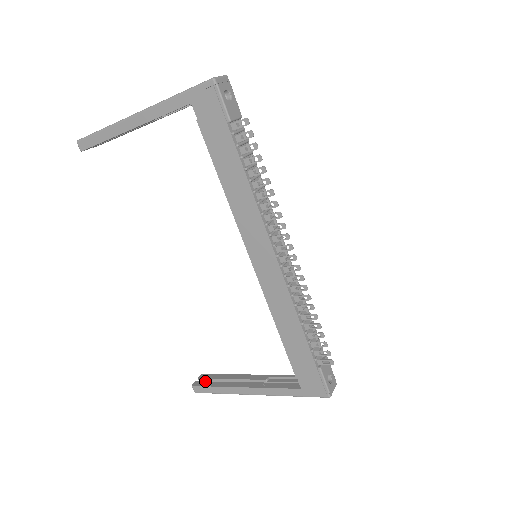
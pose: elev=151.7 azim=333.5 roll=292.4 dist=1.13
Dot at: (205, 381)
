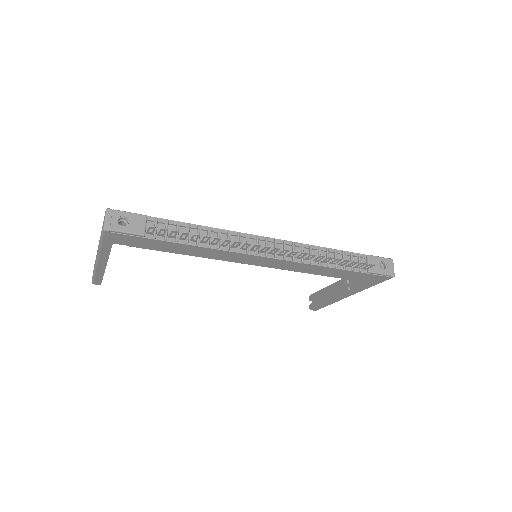
Dot at: (314, 302)
